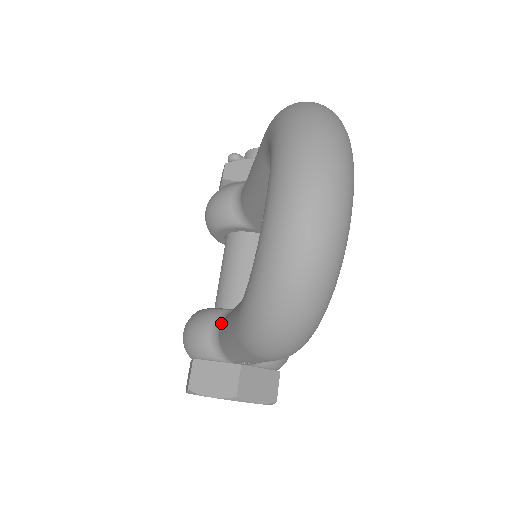
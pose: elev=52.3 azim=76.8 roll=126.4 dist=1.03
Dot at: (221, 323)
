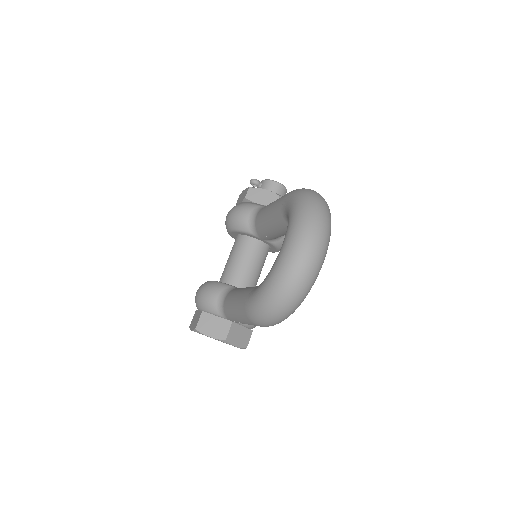
Dot at: (227, 294)
